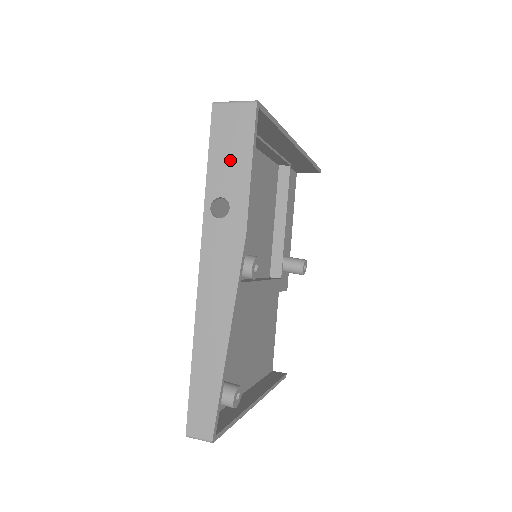
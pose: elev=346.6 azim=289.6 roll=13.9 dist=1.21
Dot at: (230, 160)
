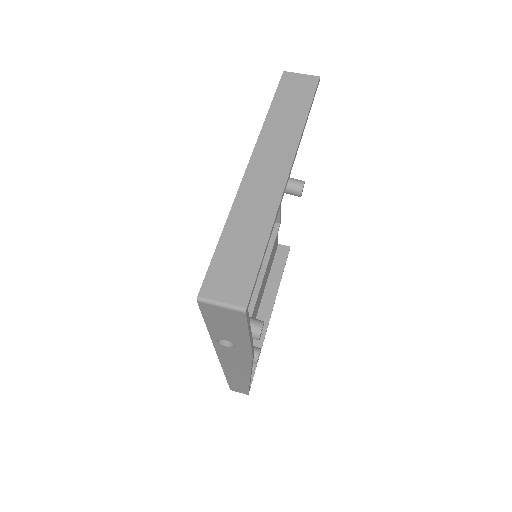
Dot at: (228, 330)
